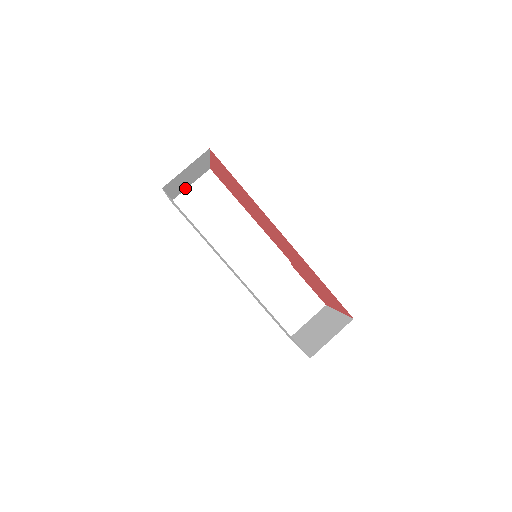
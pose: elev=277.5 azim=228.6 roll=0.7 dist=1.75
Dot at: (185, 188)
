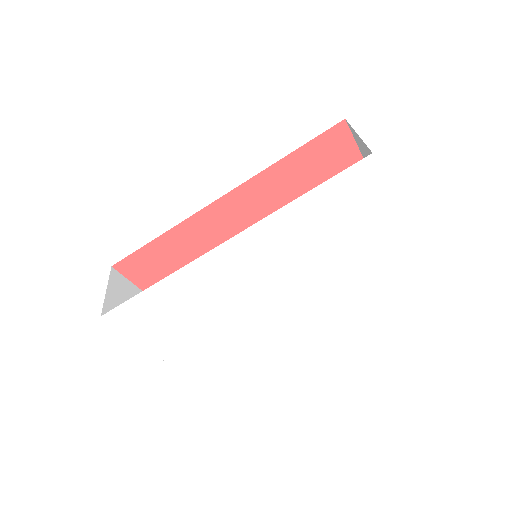
Dot at: occluded
